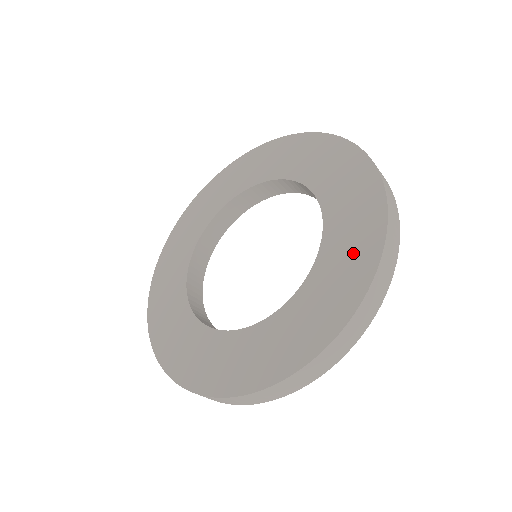
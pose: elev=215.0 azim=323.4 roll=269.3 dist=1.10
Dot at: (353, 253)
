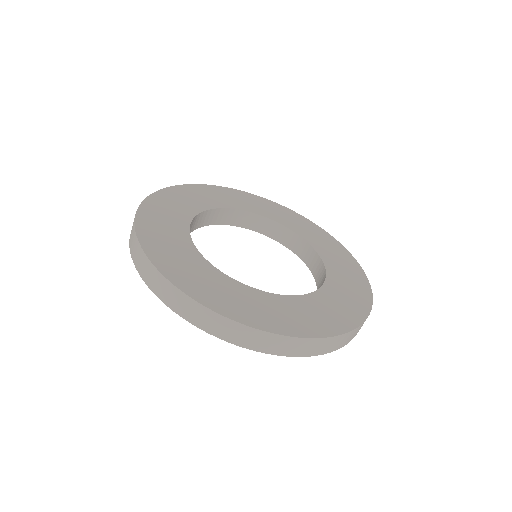
Dot at: (290, 318)
